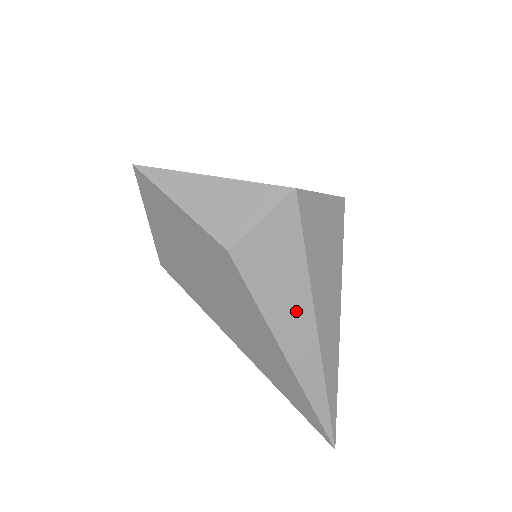
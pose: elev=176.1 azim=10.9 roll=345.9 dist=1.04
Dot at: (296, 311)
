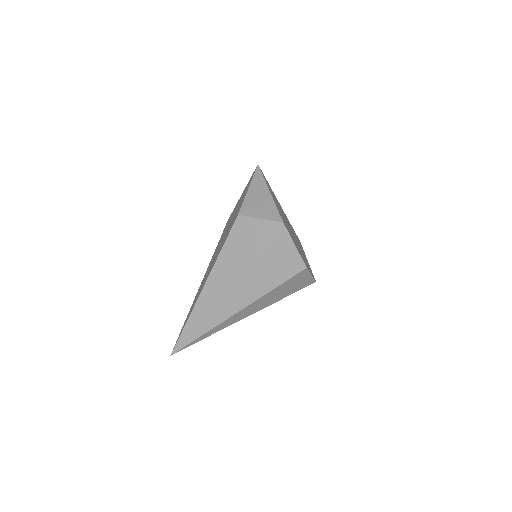
Dot at: (230, 270)
